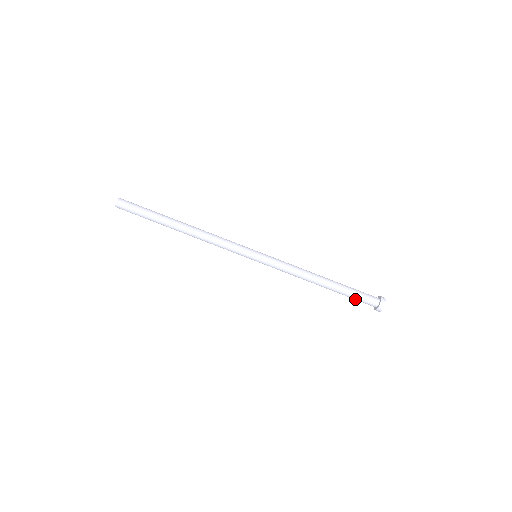
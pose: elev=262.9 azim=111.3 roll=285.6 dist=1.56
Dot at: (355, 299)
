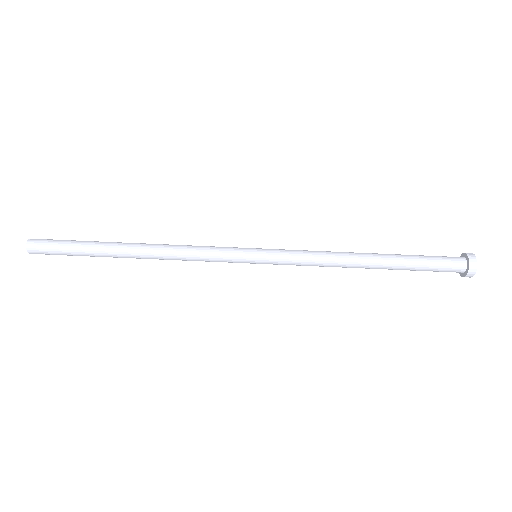
Dot at: (429, 266)
